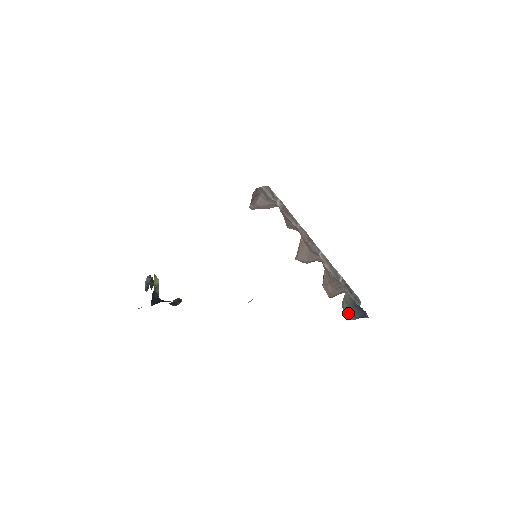
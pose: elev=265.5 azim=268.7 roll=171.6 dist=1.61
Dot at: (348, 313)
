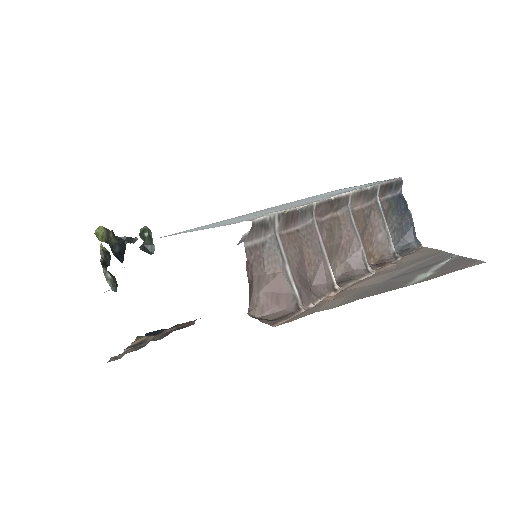
Dot at: occluded
